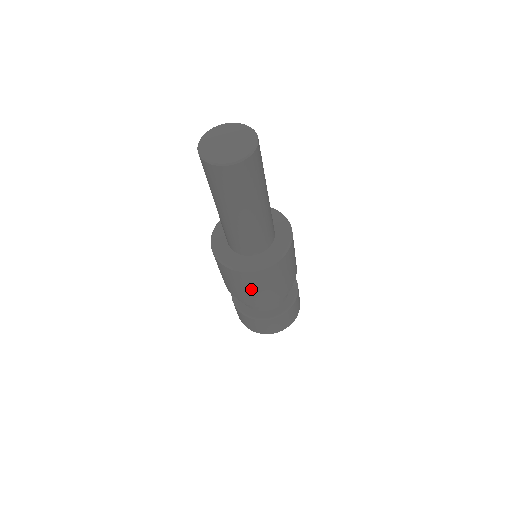
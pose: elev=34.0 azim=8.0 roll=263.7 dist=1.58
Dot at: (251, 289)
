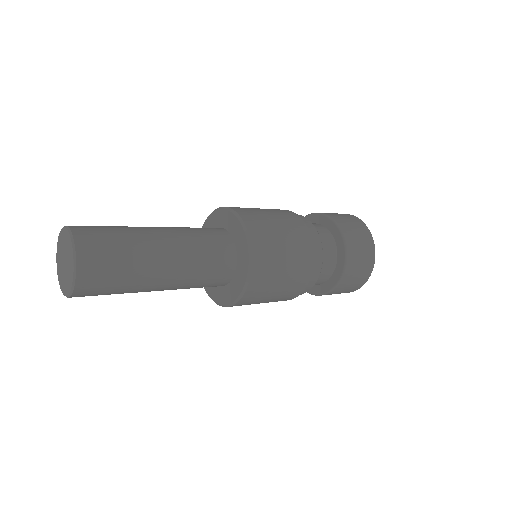
Dot at: (273, 296)
